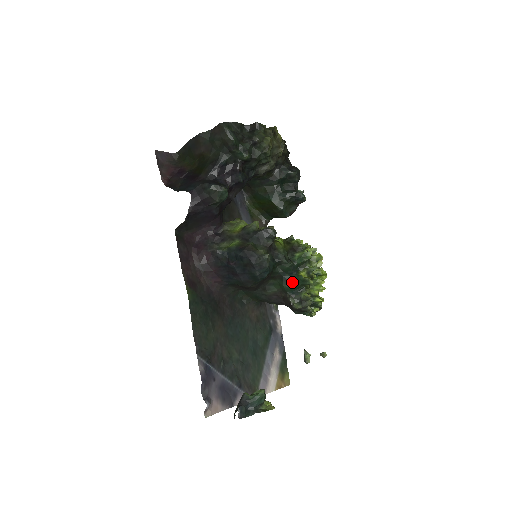
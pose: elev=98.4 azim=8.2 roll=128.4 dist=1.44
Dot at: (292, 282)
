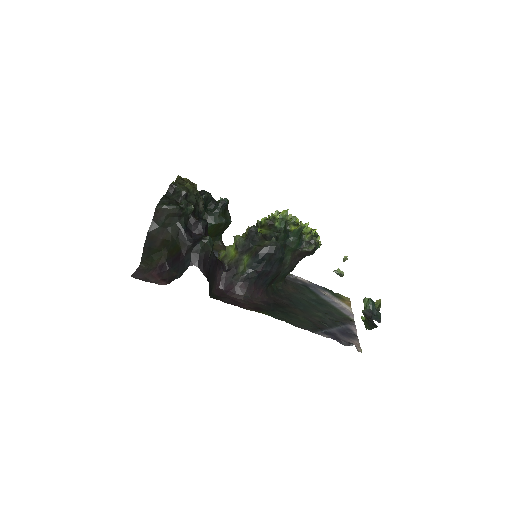
Dot at: (294, 240)
